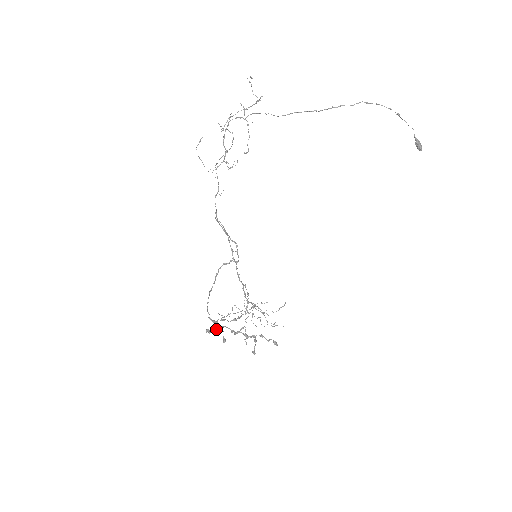
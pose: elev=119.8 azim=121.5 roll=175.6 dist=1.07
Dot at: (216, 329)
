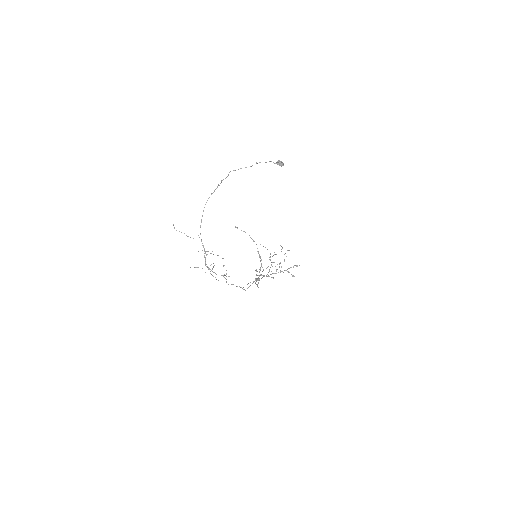
Dot at: occluded
